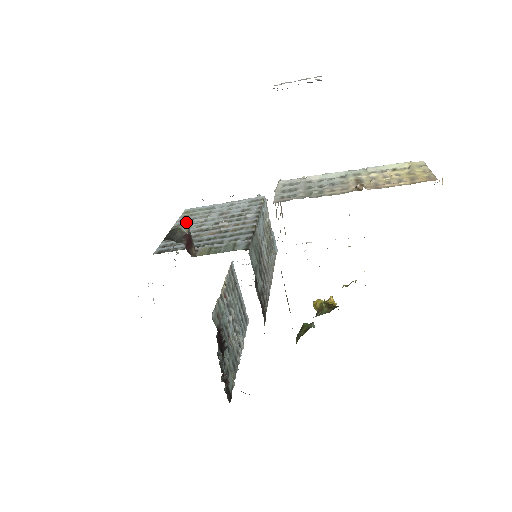
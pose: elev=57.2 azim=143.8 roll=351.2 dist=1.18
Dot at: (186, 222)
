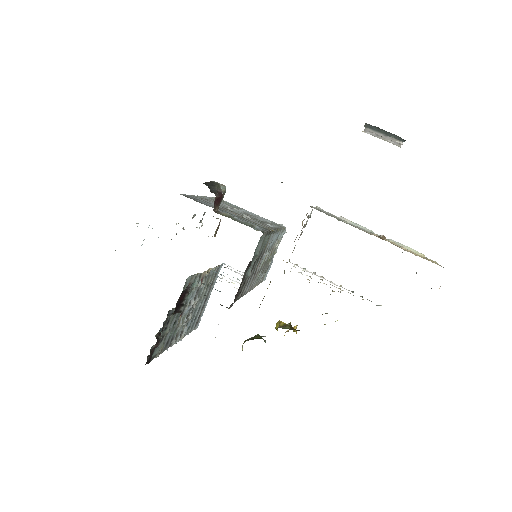
Dot at: occluded
